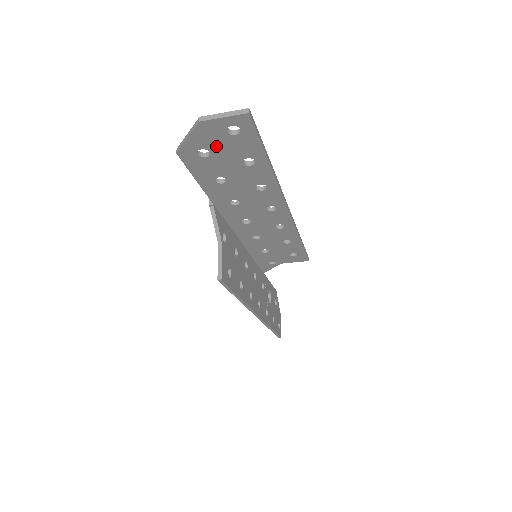
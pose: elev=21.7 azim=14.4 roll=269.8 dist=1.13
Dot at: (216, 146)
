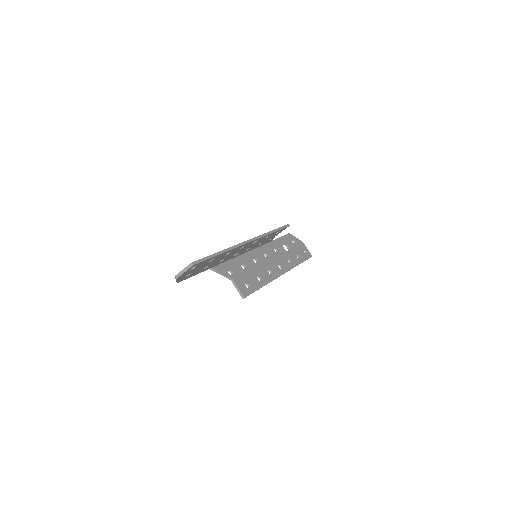
Dot at: (191, 272)
